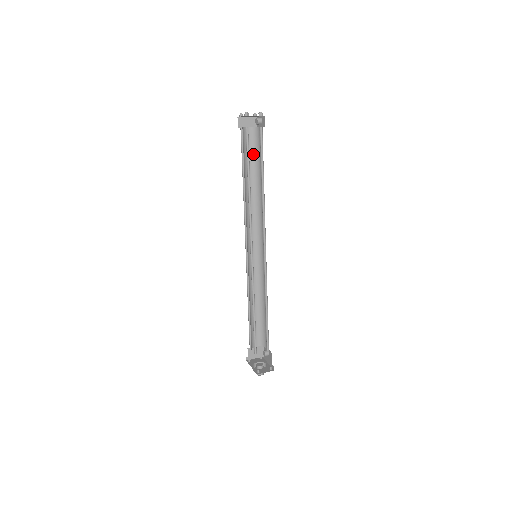
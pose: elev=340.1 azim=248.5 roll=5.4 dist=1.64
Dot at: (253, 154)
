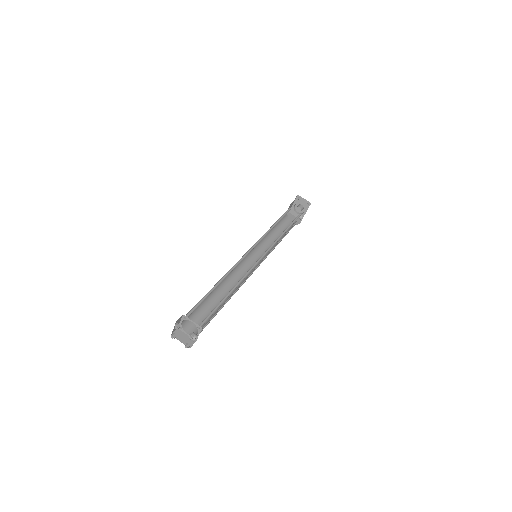
Dot at: occluded
